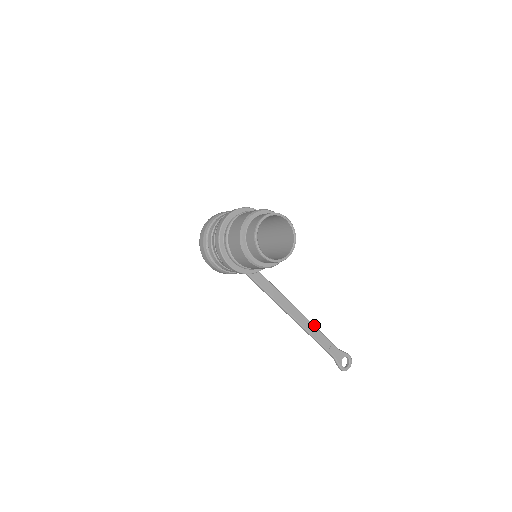
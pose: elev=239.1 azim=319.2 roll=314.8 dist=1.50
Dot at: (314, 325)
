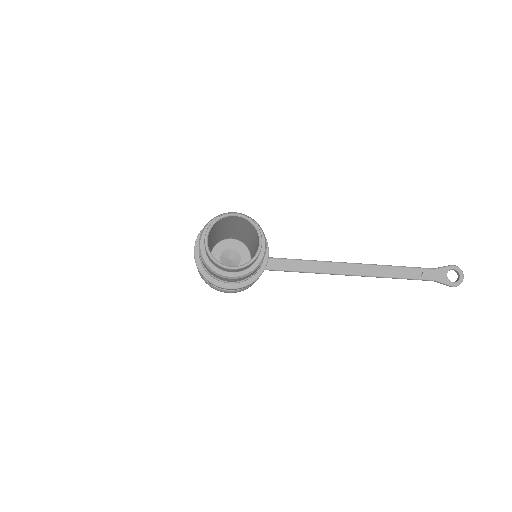
Dot at: (385, 265)
